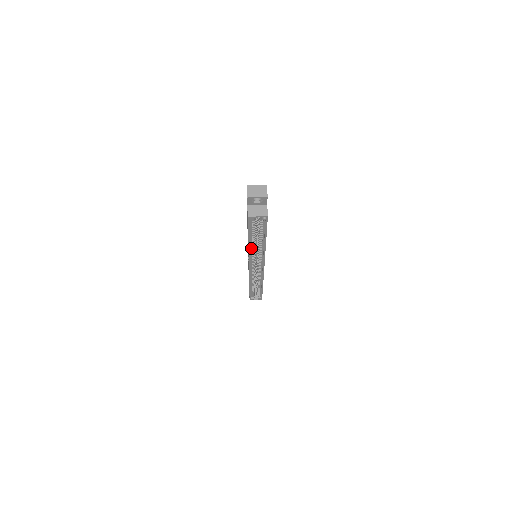
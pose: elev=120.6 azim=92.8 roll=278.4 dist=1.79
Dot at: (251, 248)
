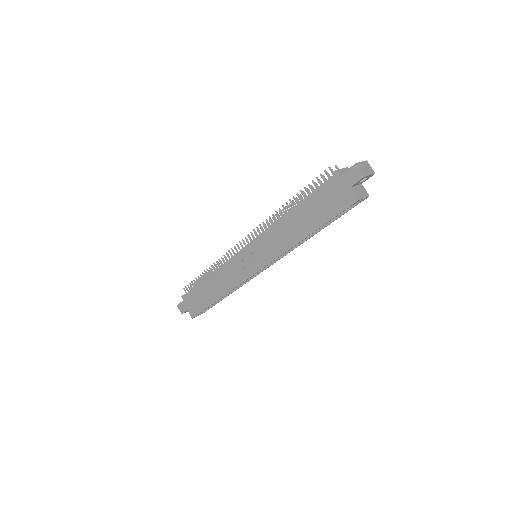
Dot at: (294, 243)
